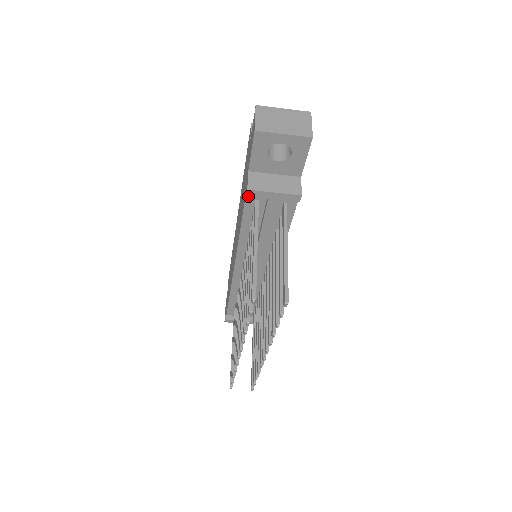
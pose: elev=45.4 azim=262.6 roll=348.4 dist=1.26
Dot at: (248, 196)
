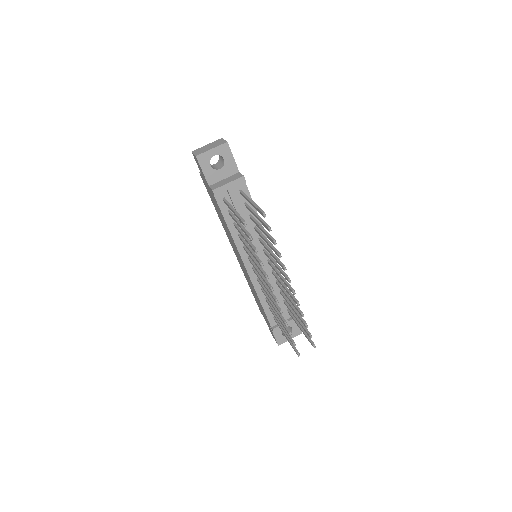
Dot at: (216, 195)
